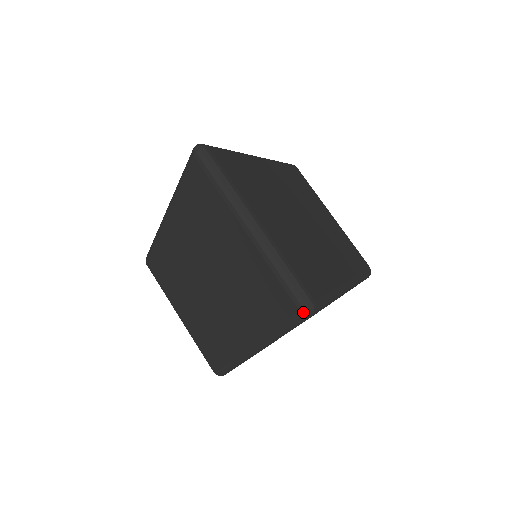
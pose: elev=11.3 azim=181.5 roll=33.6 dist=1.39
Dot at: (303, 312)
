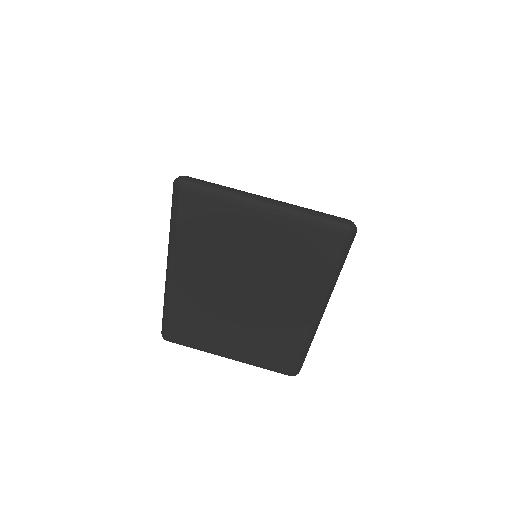
Dot at: (350, 233)
